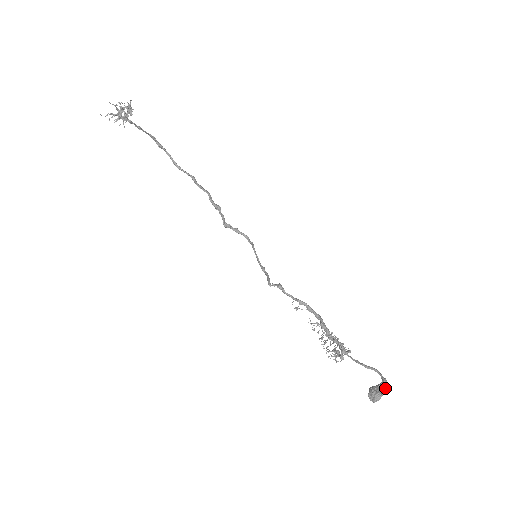
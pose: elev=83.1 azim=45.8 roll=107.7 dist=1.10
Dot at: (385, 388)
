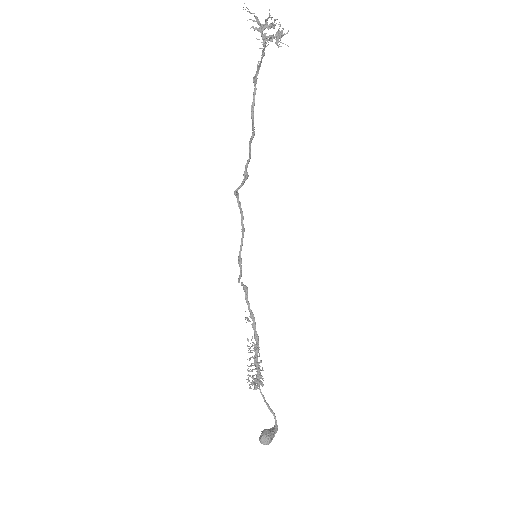
Dot at: occluded
